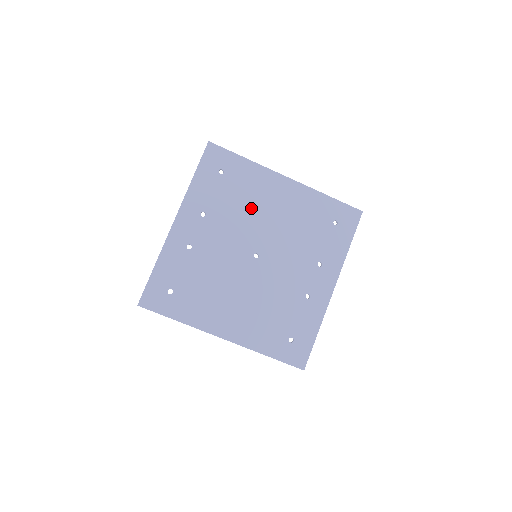
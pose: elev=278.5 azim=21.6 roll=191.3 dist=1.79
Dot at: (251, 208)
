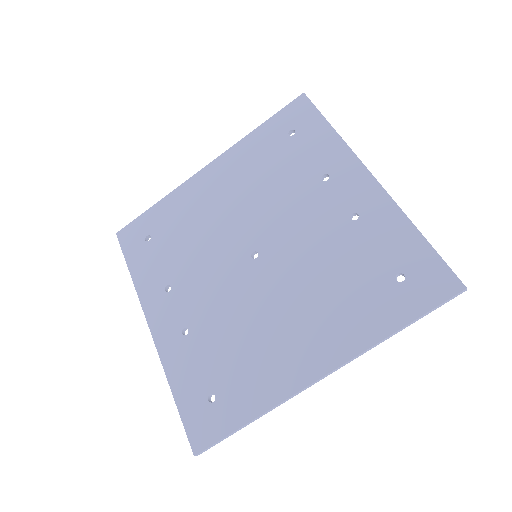
Dot at: (203, 228)
